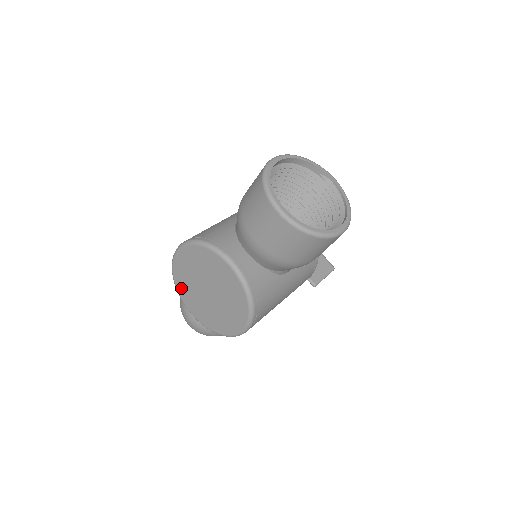
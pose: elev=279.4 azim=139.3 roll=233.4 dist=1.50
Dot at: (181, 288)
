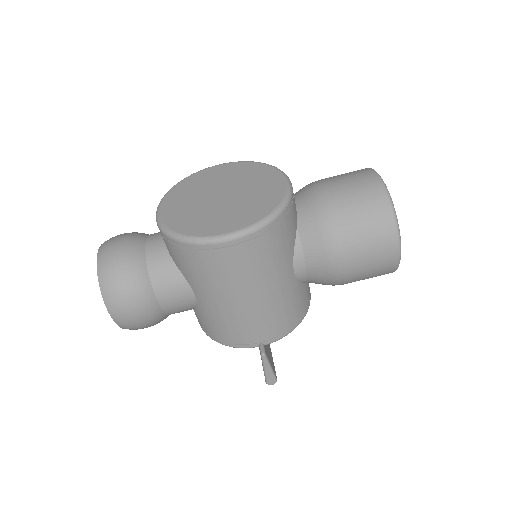
Dot at: (180, 189)
